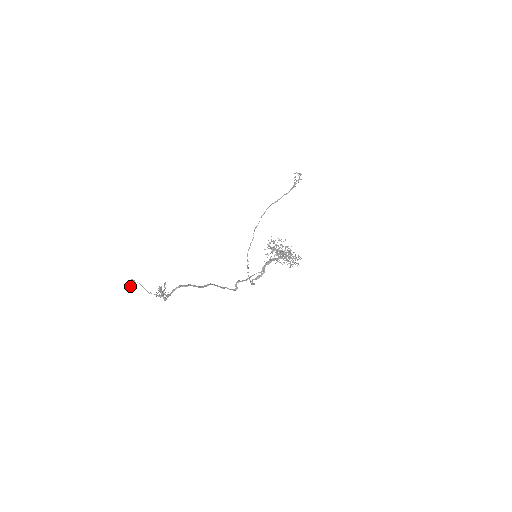
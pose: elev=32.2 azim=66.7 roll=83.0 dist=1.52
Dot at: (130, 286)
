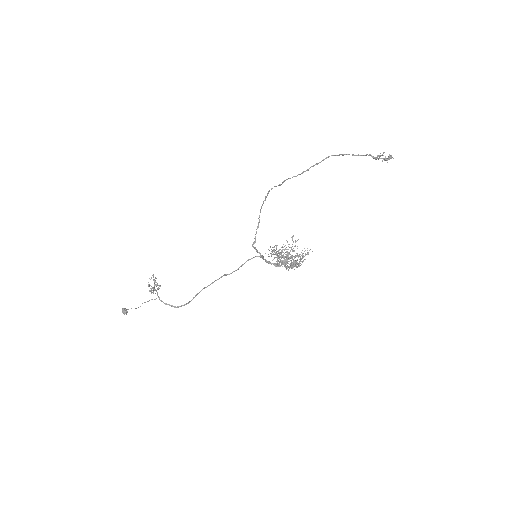
Dot at: (122, 312)
